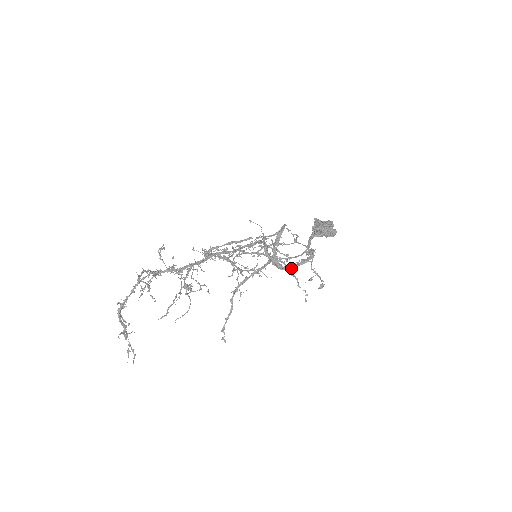
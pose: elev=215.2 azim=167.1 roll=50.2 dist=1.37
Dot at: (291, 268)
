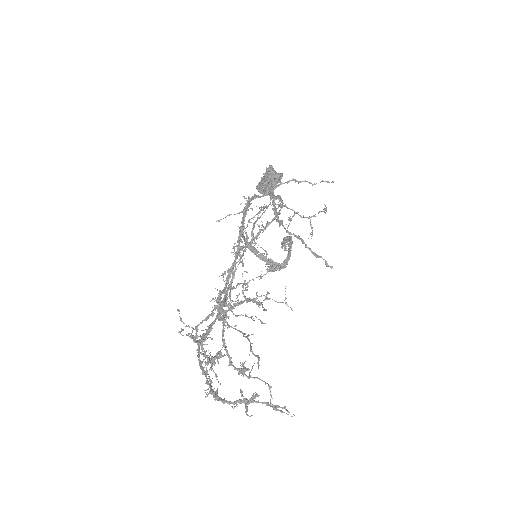
Dot at: (289, 258)
